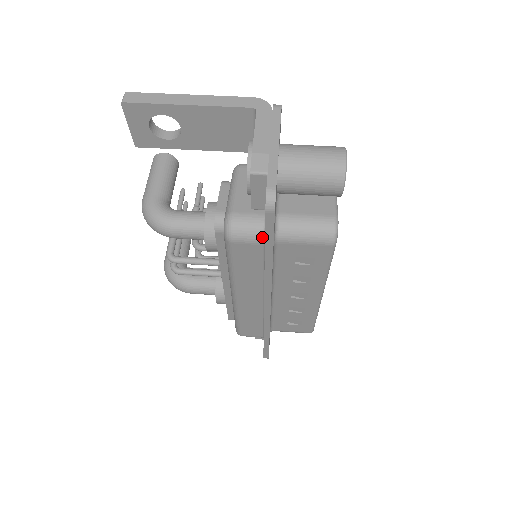
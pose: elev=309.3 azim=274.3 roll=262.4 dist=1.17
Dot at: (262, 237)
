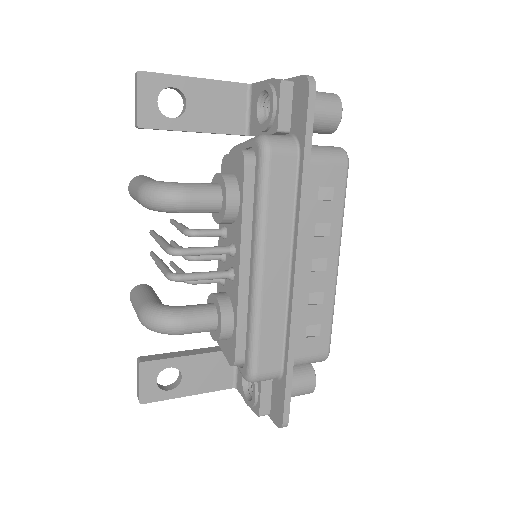
Dot at: (296, 146)
